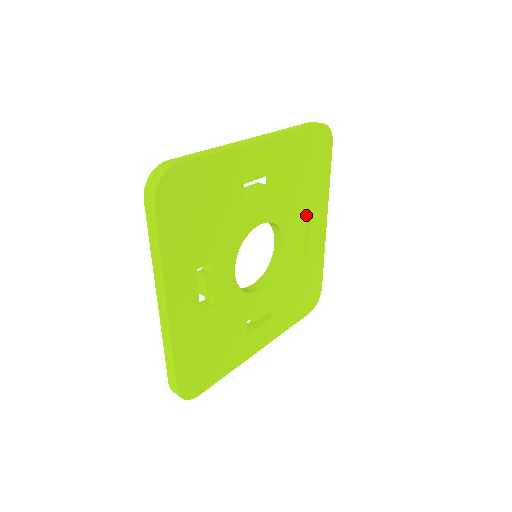
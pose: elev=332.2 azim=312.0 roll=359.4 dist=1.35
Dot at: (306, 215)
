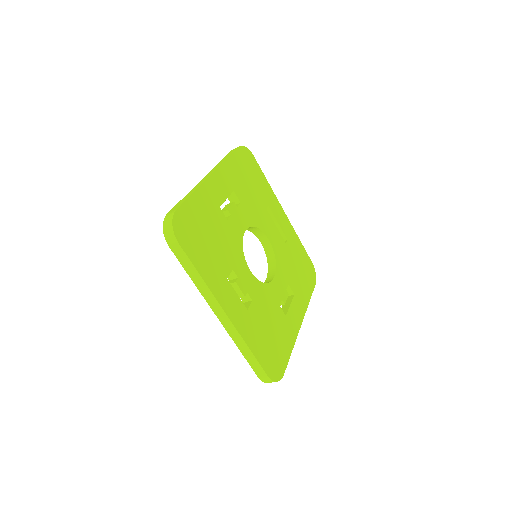
Dot at: occluded
